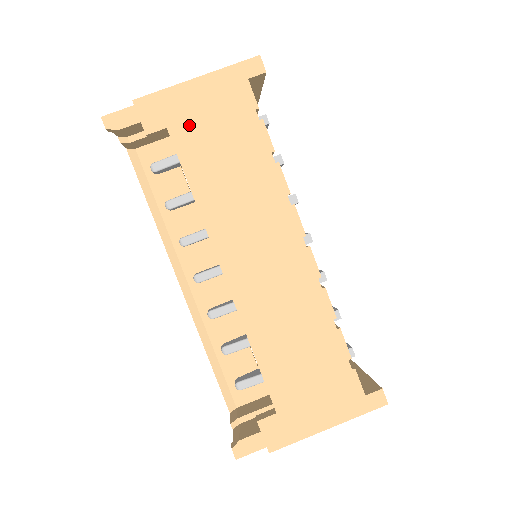
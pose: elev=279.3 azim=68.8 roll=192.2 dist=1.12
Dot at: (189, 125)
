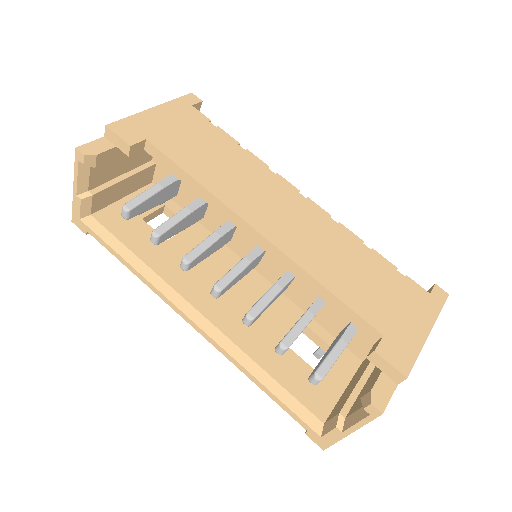
Dot at: (164, 135)
